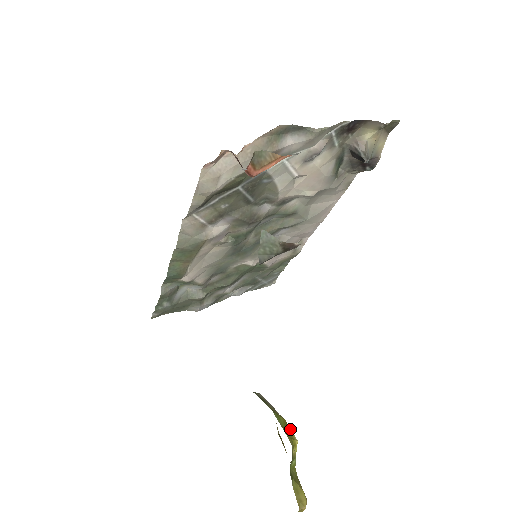
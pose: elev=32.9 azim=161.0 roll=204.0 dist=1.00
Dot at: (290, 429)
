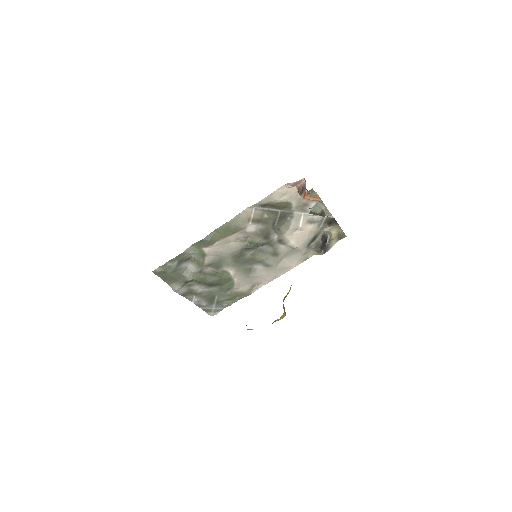
Dot at: occluded
